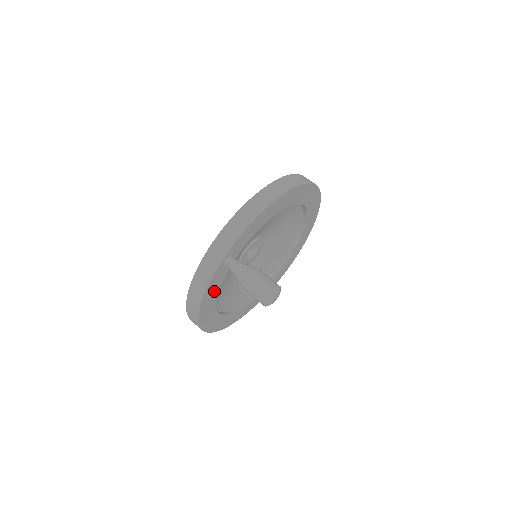
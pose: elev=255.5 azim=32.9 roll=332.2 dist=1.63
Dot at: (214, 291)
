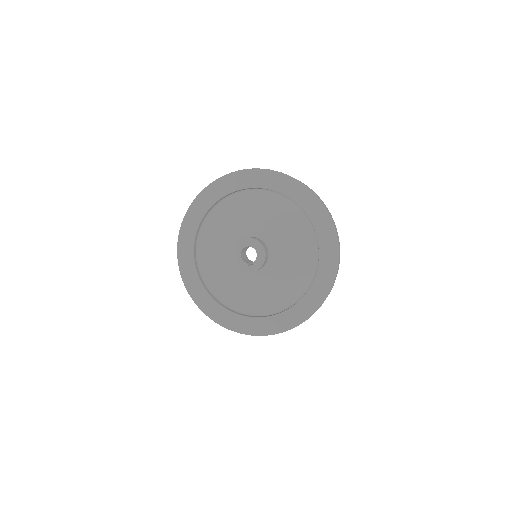
Dot at: occluded
